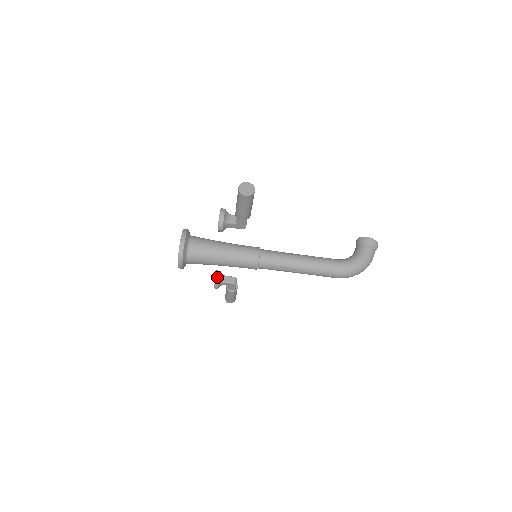
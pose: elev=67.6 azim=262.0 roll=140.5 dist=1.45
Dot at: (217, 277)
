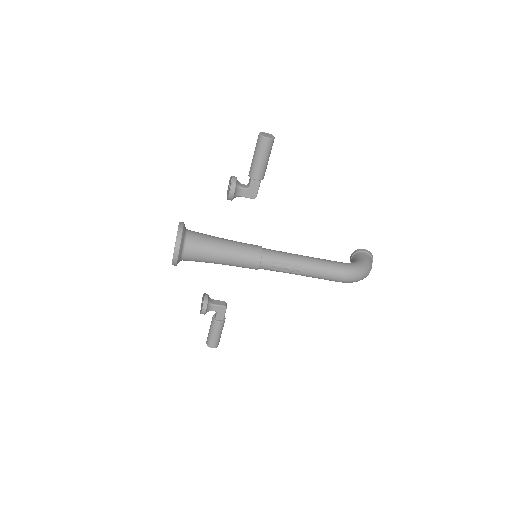
Dot at: (206, 297)
